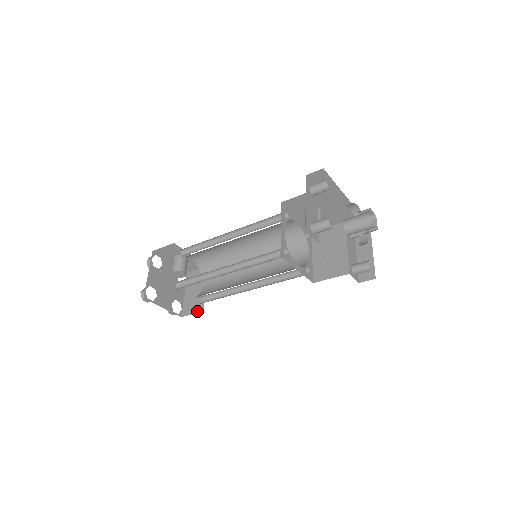
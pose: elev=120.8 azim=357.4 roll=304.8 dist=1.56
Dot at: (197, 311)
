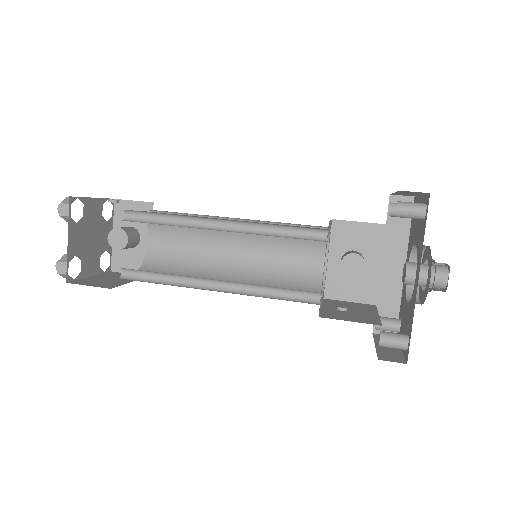
Dot at: (100, 286)
